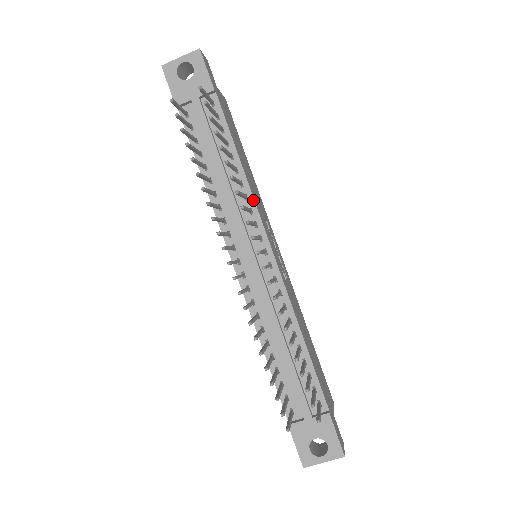
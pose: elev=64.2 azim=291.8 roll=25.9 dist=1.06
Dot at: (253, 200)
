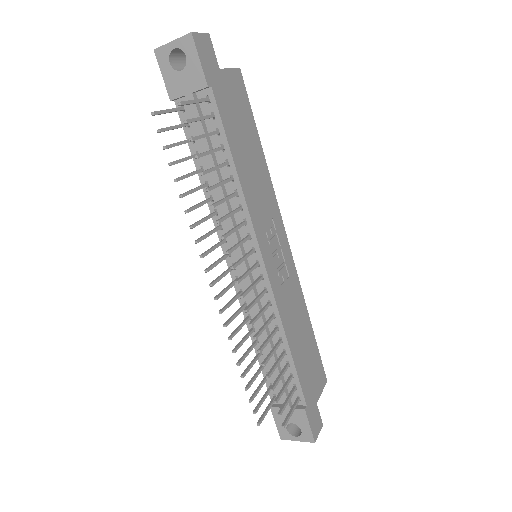
Dot at: (247, 212)
